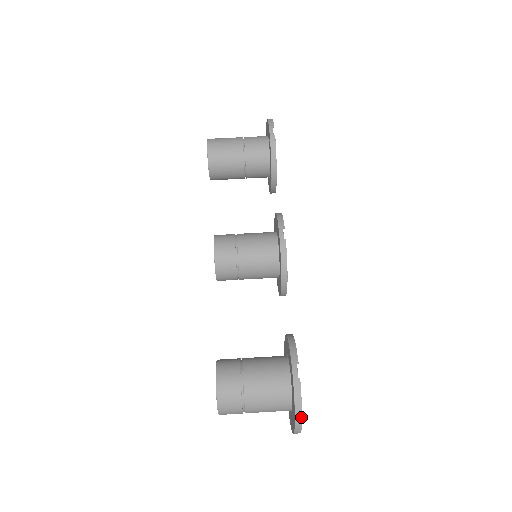
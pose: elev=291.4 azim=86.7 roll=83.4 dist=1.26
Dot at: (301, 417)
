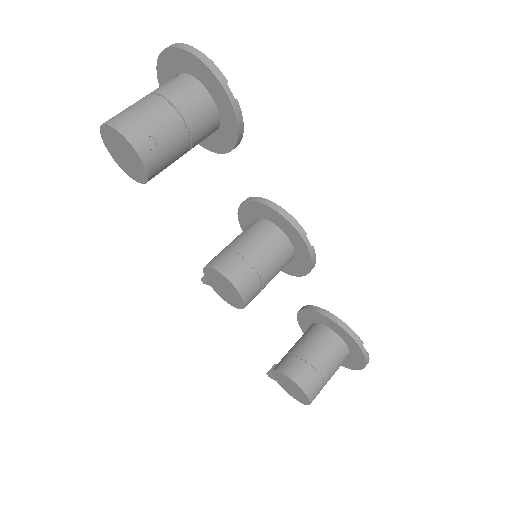
Dot at: occluded
